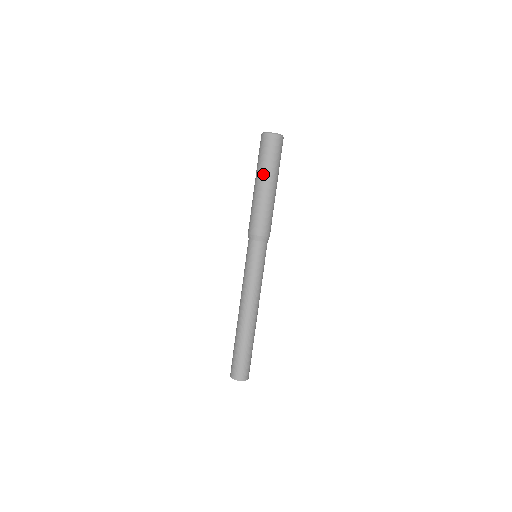
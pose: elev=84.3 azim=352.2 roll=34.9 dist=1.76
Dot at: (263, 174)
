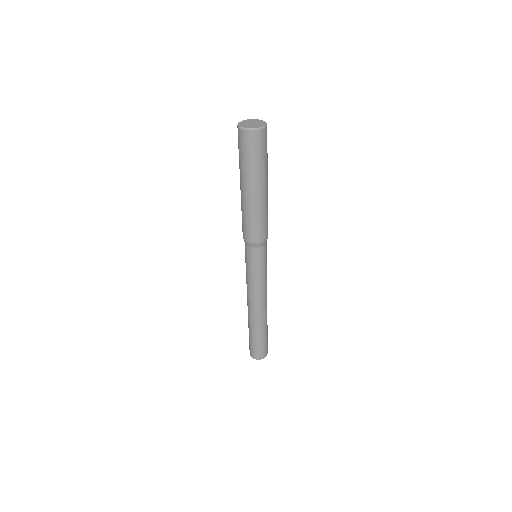
Dot at: (246, 179)
